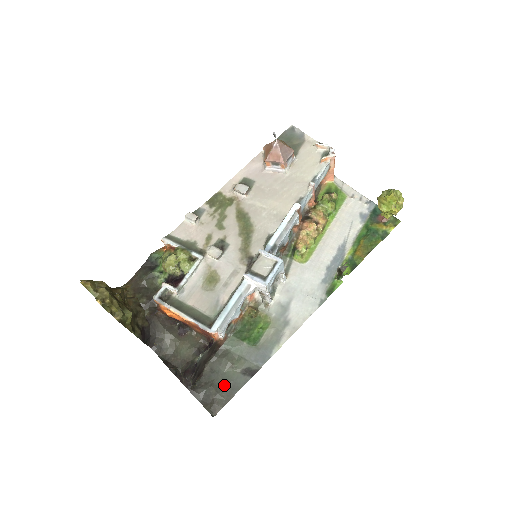
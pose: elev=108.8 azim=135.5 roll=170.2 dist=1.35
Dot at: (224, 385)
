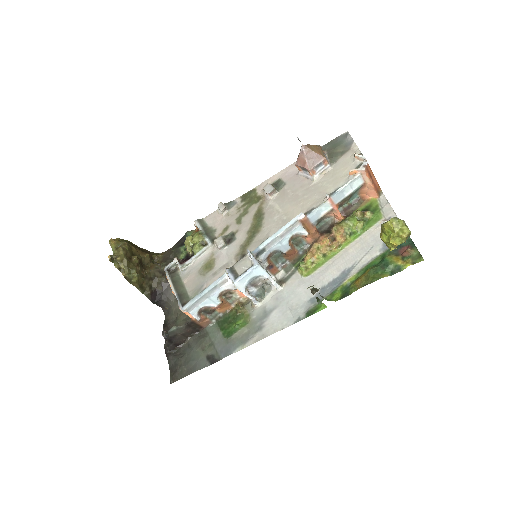
Dot at: (189, 361)
